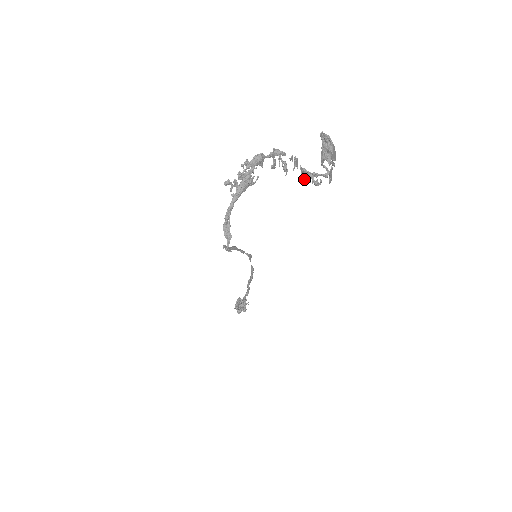
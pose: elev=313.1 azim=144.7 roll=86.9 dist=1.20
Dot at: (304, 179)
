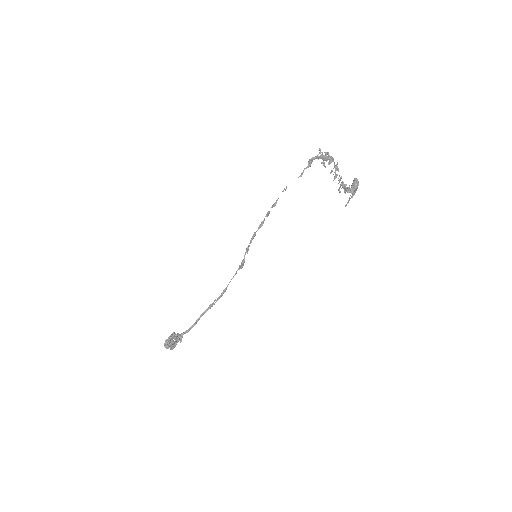
Dot at: occluded
